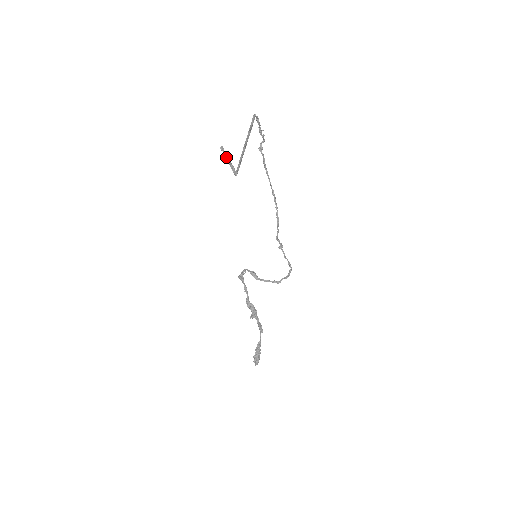
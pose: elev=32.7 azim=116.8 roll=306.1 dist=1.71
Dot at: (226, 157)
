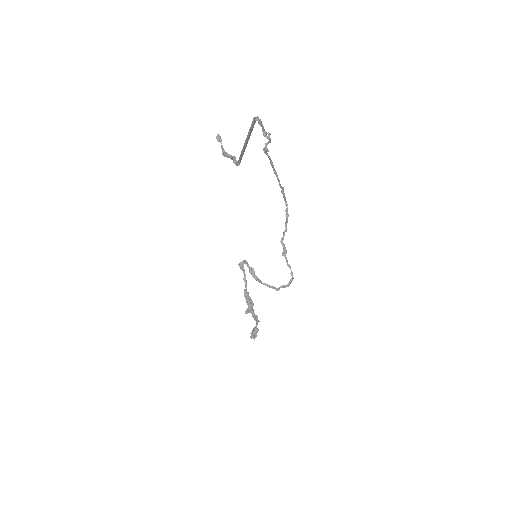
Dot at: (223, 151)
